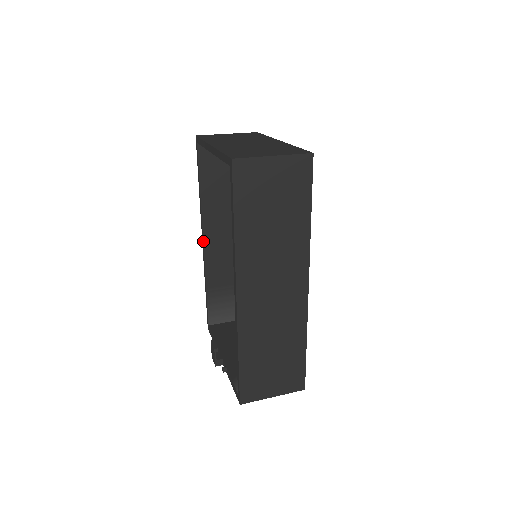
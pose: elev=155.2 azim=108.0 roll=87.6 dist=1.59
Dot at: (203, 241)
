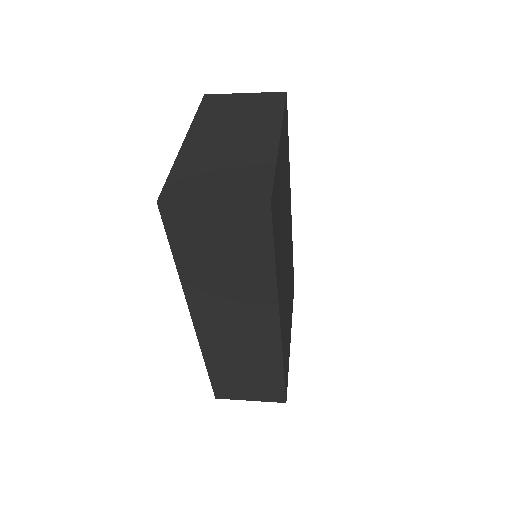
Dot at: occluded
